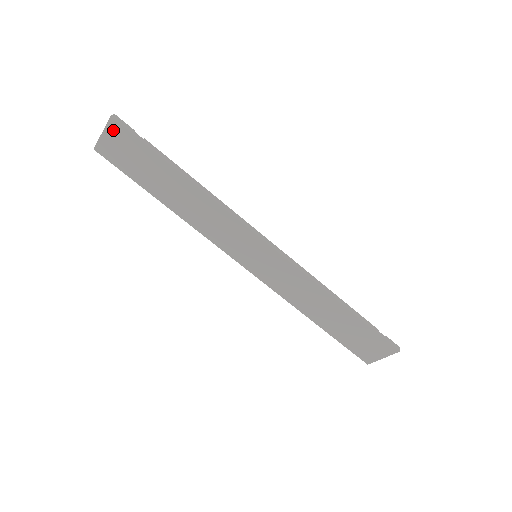
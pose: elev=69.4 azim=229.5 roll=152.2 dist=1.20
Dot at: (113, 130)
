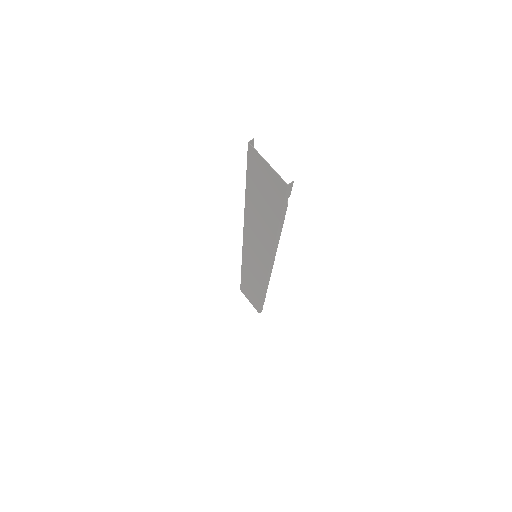
Dot at: (277, 180)
